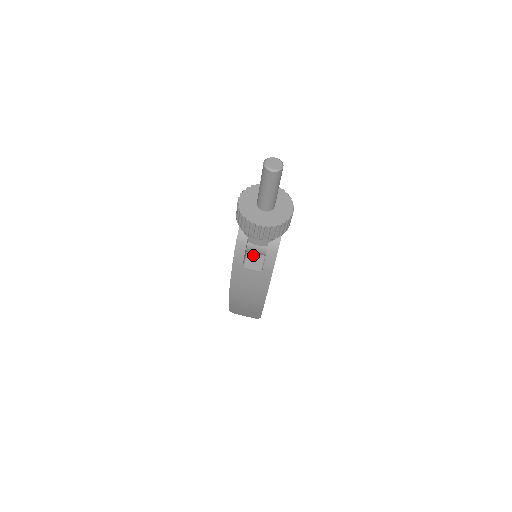
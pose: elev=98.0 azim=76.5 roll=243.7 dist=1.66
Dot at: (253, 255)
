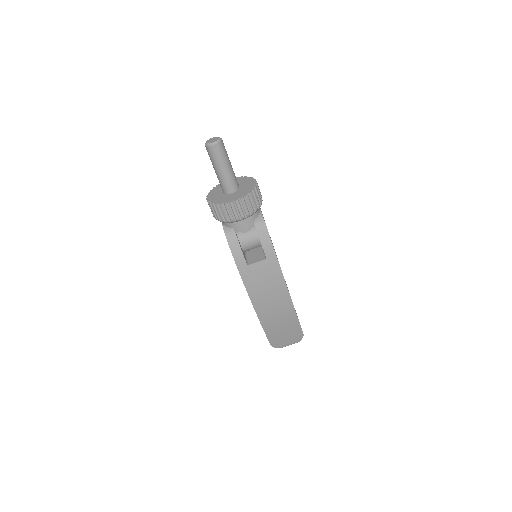
Dot at: (252, 254)
